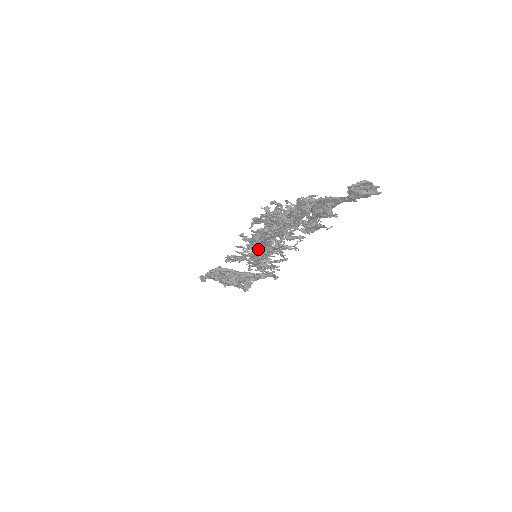
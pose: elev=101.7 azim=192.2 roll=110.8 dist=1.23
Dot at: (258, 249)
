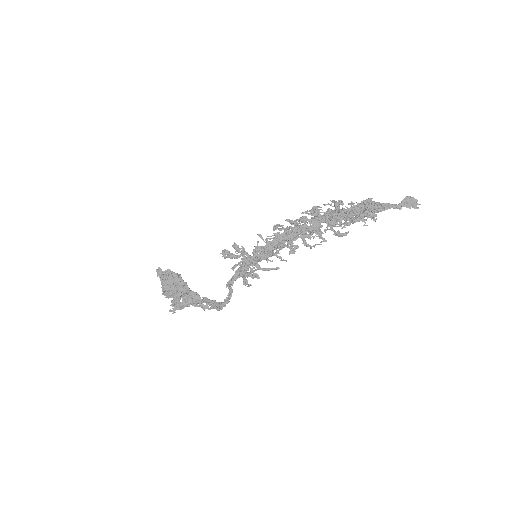
Dot at: (277, 241)
